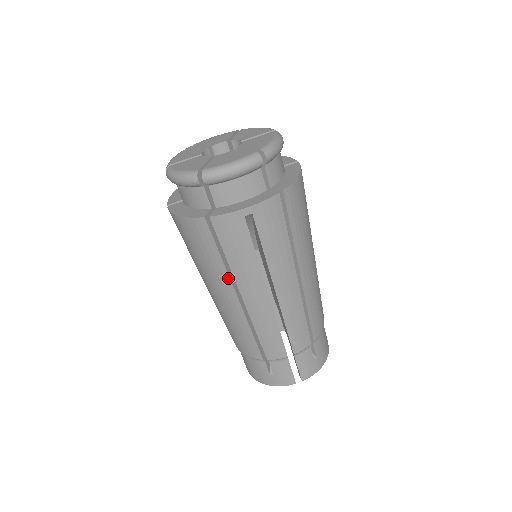
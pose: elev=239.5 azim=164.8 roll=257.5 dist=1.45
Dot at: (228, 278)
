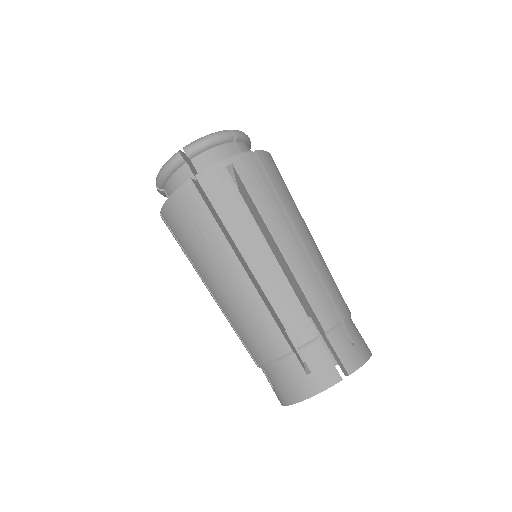
Dot at: (226, 242)
